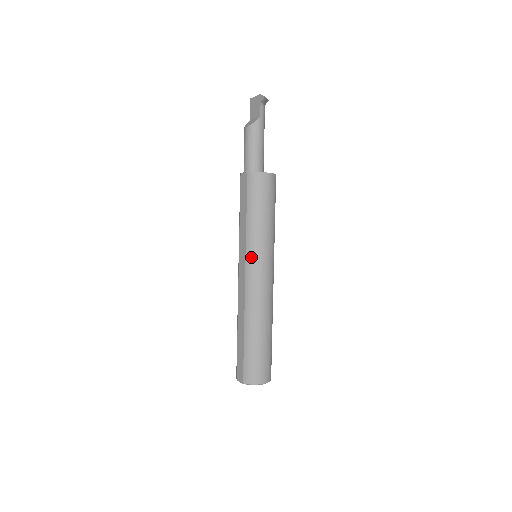
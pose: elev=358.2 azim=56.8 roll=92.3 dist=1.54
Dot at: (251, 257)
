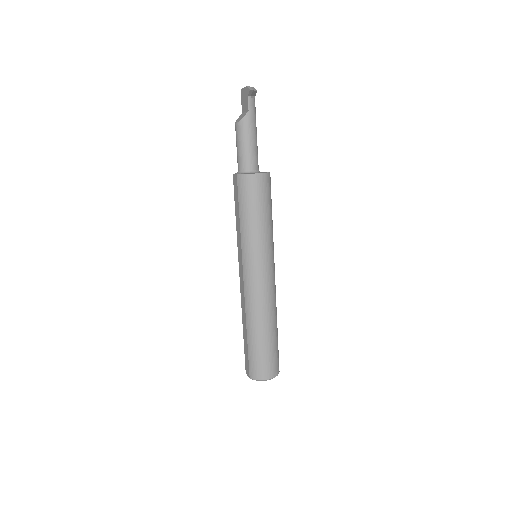
Dot at: (247, 260)
